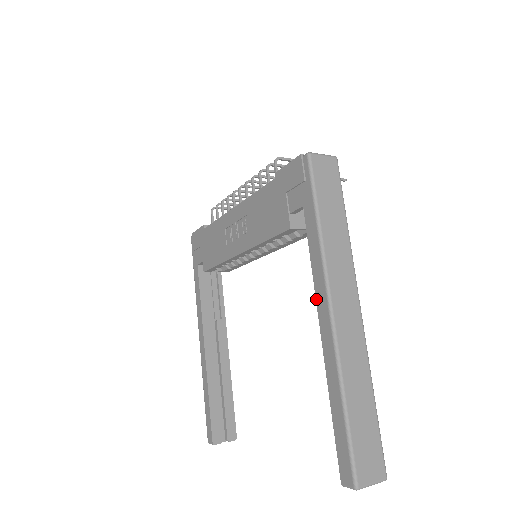
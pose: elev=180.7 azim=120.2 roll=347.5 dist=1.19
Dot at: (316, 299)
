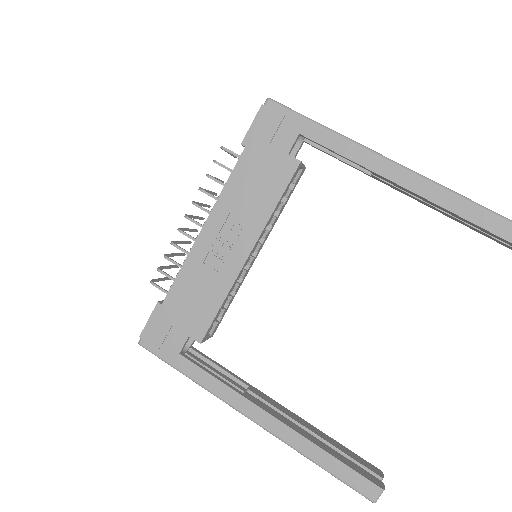
Dot at: (379, 174)
